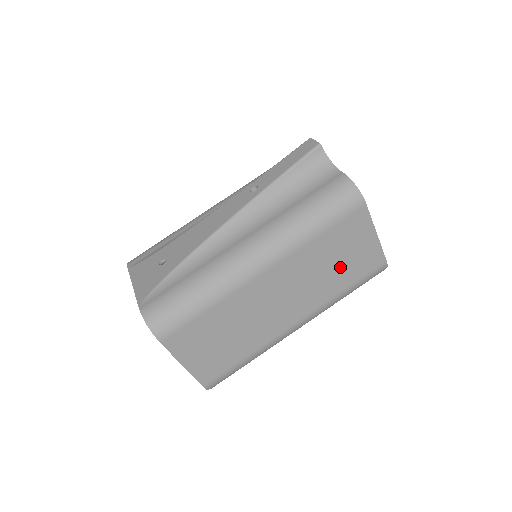
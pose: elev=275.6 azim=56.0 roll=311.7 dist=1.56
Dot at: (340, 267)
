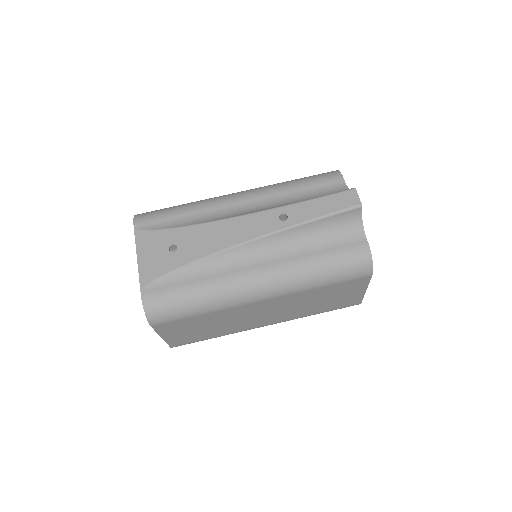
Dot at: (323, 303)
